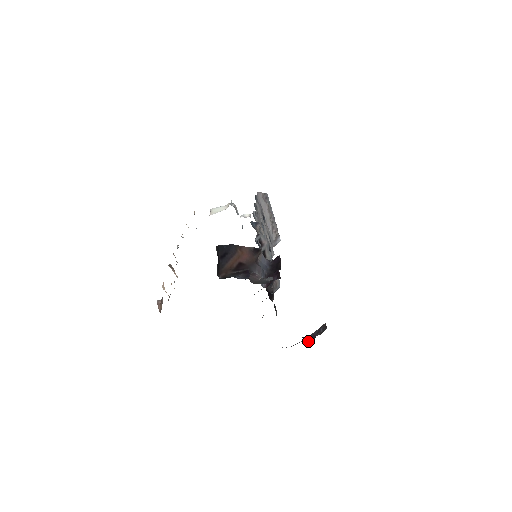
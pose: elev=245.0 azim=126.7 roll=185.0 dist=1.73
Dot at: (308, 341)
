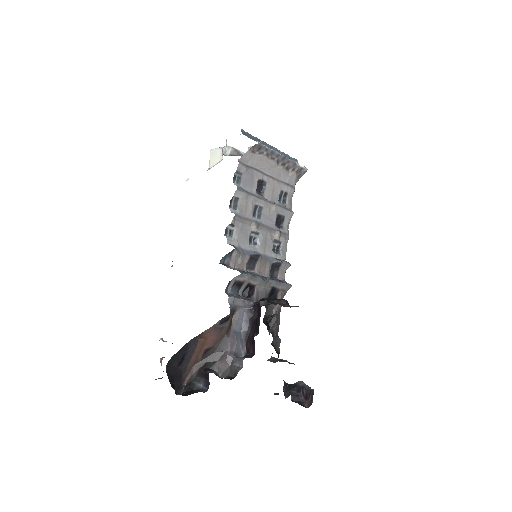
Dot at: (302, 398)
